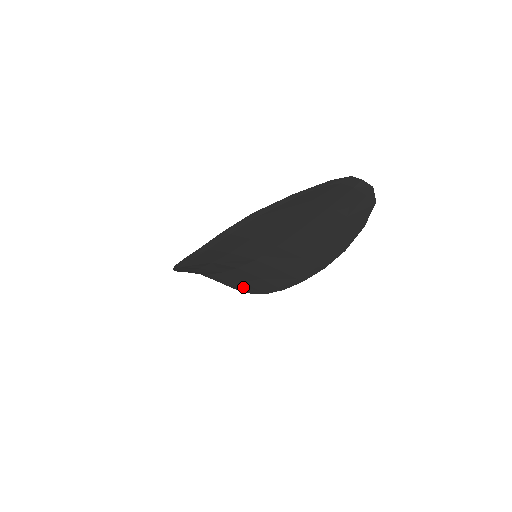
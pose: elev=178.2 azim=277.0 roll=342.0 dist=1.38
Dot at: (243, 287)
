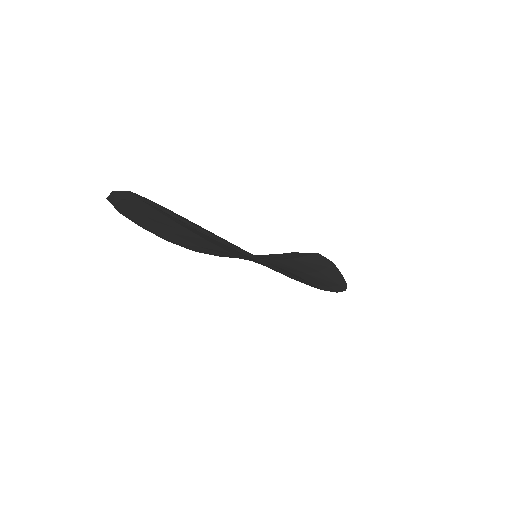
Dot at: occluded
